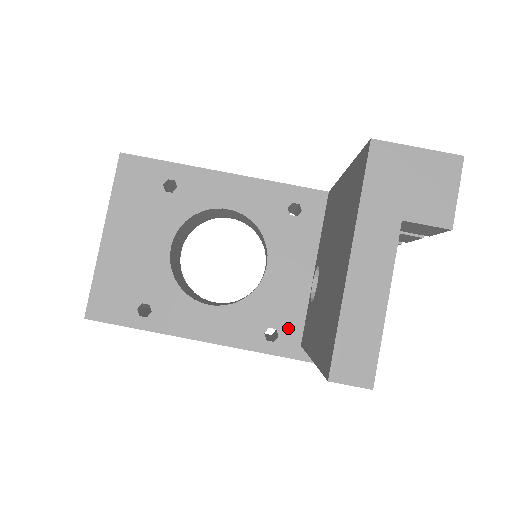
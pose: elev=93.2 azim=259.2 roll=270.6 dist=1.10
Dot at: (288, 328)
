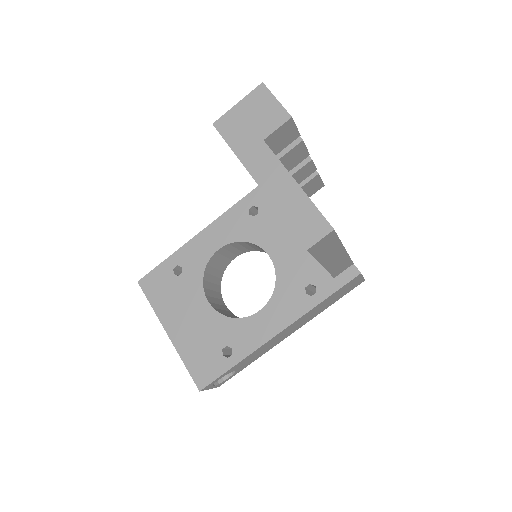
Dot at: (316, 276)
